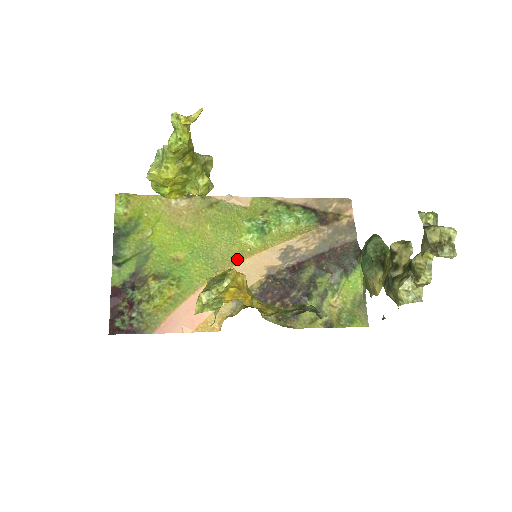
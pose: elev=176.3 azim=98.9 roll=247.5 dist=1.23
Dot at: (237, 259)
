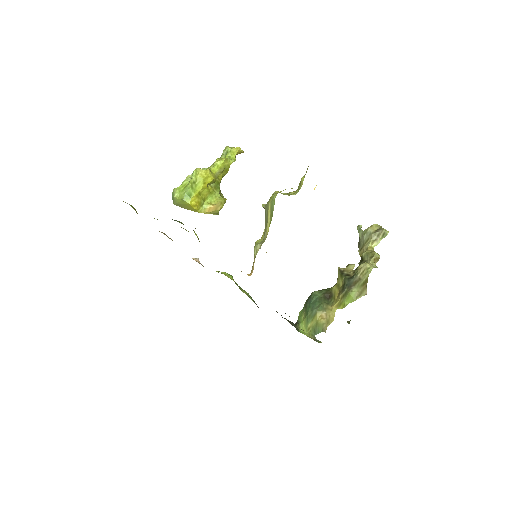
Dot at: occluded
